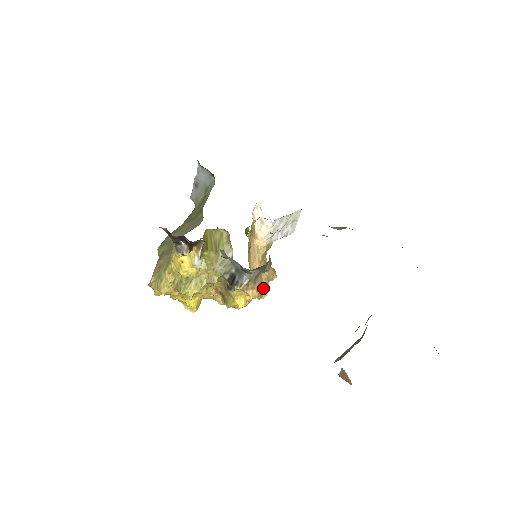
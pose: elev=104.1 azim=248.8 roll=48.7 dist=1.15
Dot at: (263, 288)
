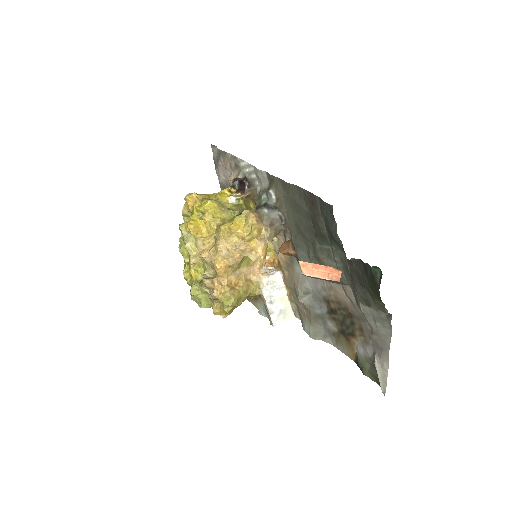
Dot at: (257, 234)
